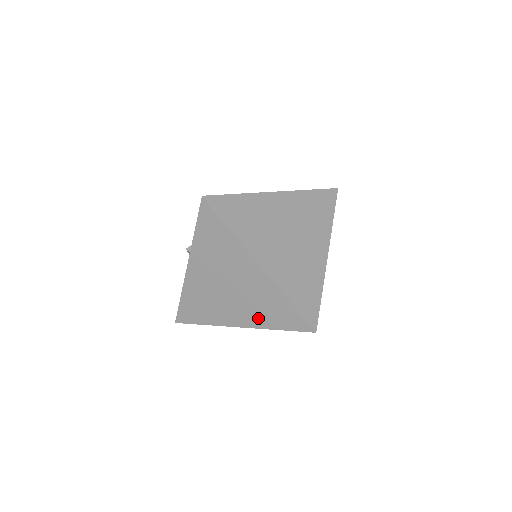
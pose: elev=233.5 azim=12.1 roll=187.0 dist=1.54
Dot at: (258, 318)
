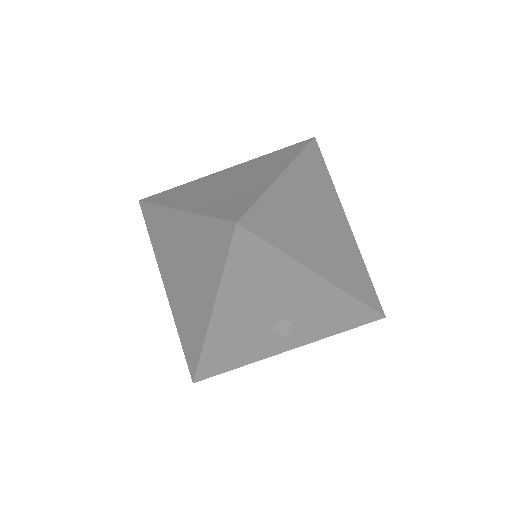
Dot at: (208, 204)
